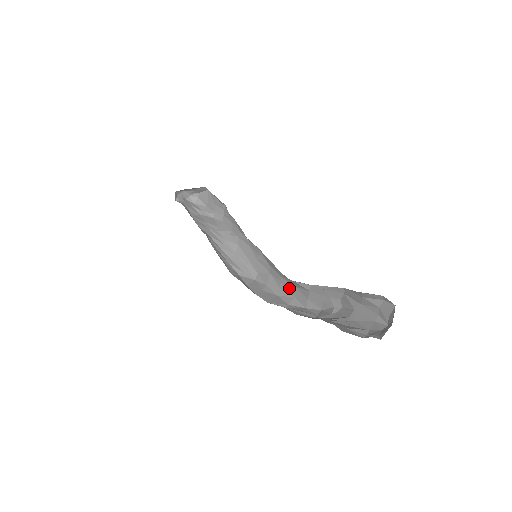
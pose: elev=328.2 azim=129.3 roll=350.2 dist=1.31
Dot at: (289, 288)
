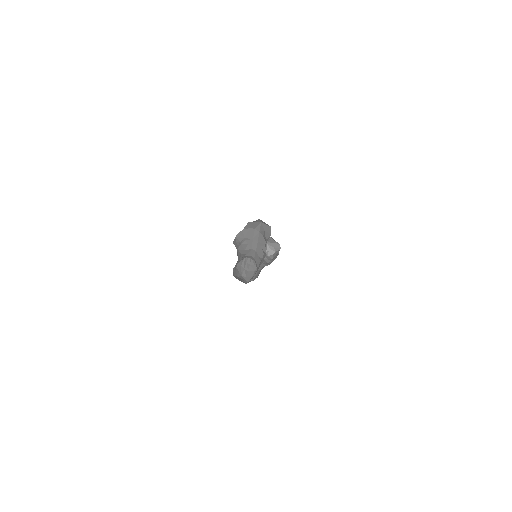
Dot at: occluded
